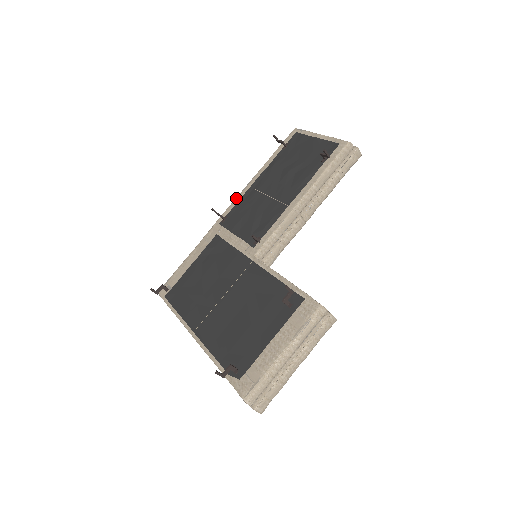
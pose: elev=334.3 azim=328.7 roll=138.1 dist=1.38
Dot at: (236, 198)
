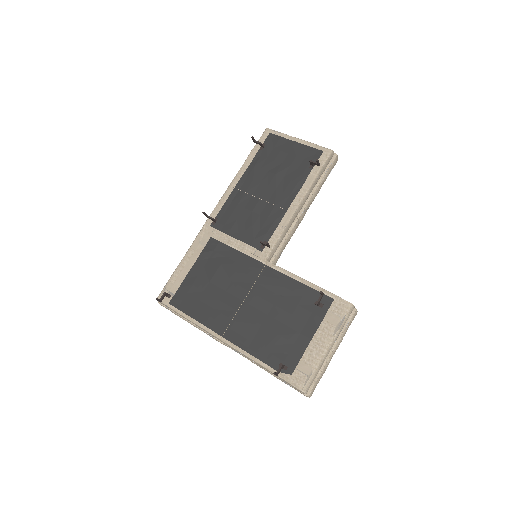
Dot at: (221, 199)
